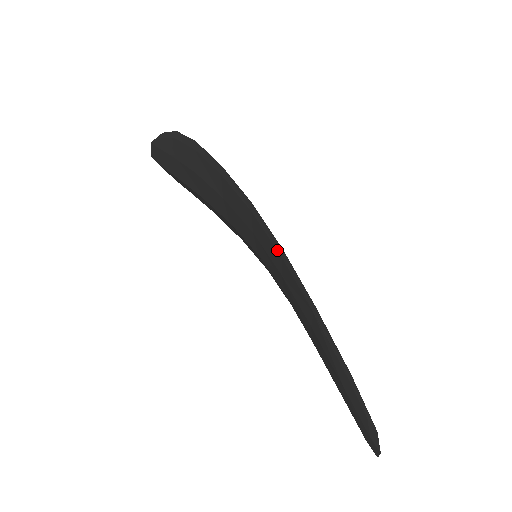
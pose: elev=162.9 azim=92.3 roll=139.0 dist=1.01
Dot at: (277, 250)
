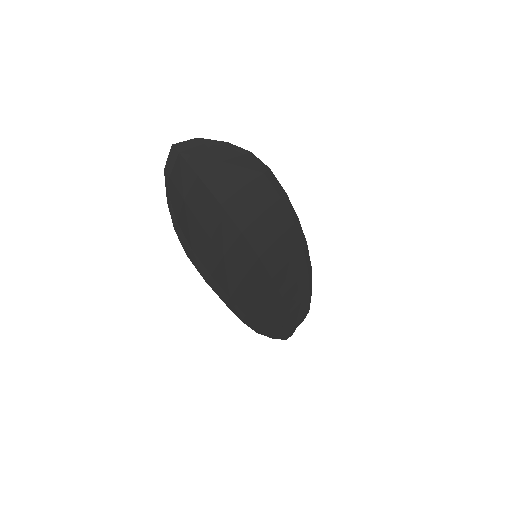
Dot at: (242, 313)
